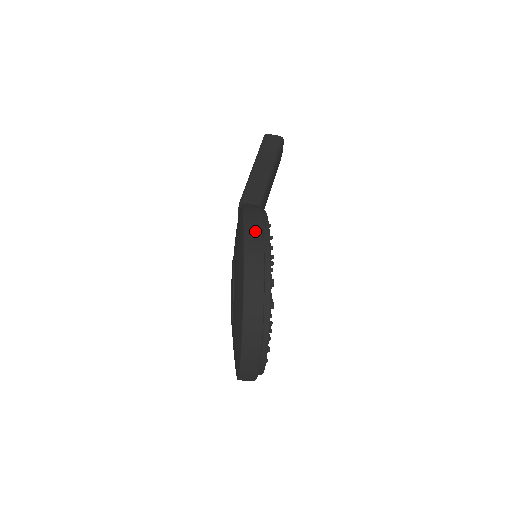
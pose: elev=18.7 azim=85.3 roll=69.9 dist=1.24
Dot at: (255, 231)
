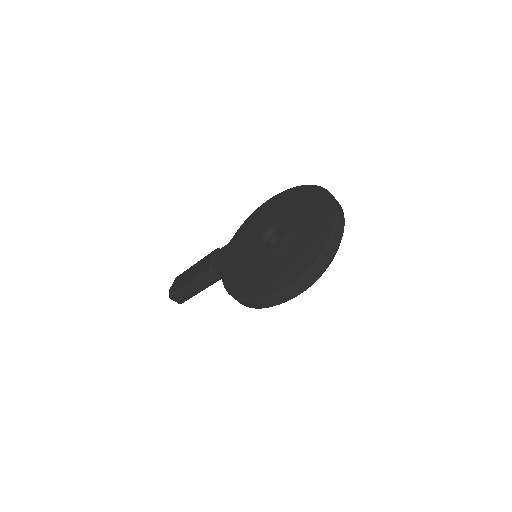
Dot at: occluded
